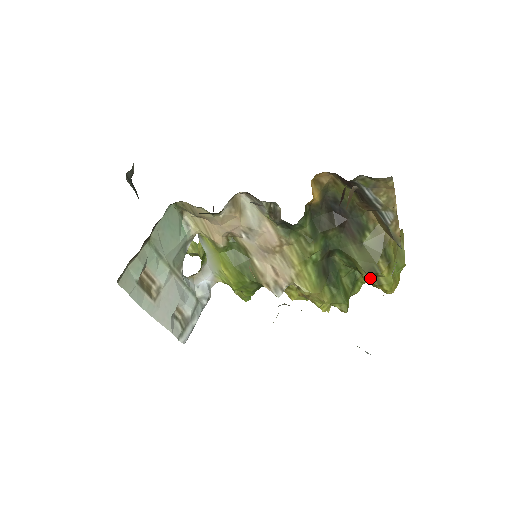
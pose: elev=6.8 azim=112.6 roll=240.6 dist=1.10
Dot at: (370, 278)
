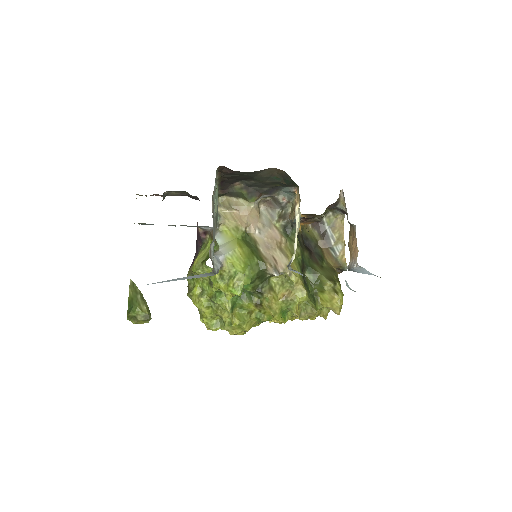
Dot at: (329, 289)
